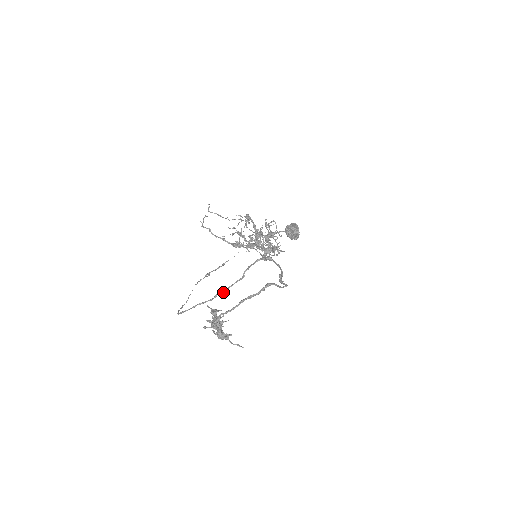
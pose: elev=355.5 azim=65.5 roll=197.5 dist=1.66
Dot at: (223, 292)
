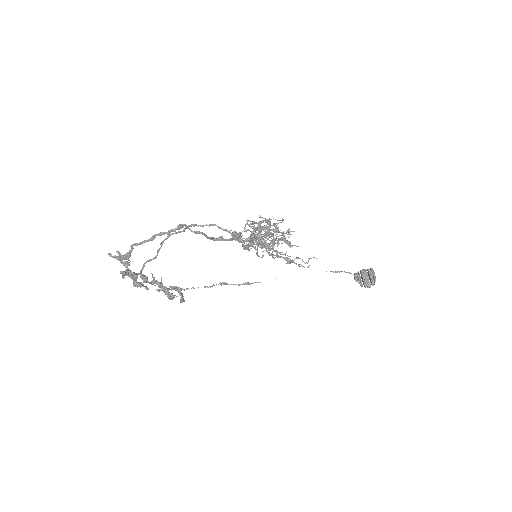
Dot at: (161, 245)
